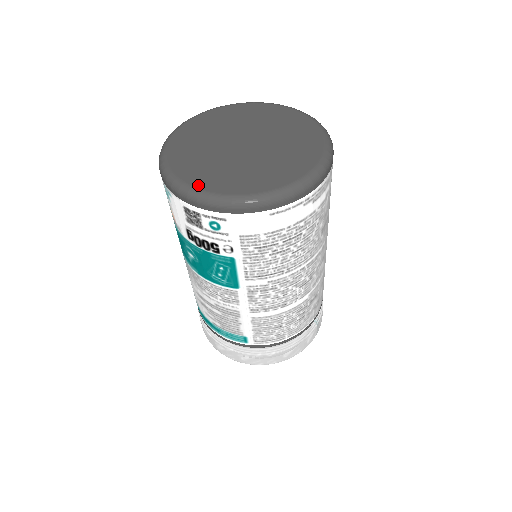
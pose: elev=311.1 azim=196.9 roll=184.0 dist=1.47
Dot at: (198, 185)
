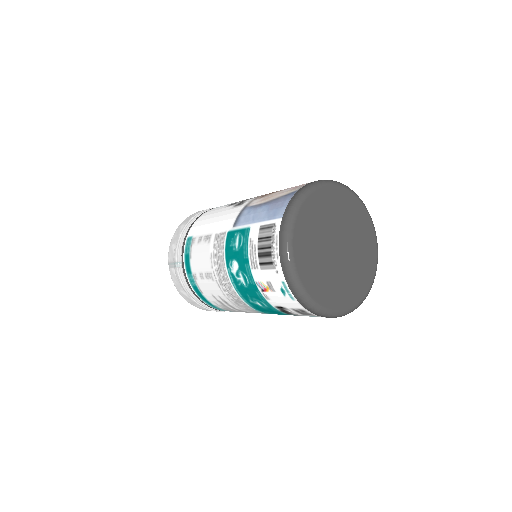
Dot at: (325, 304)
